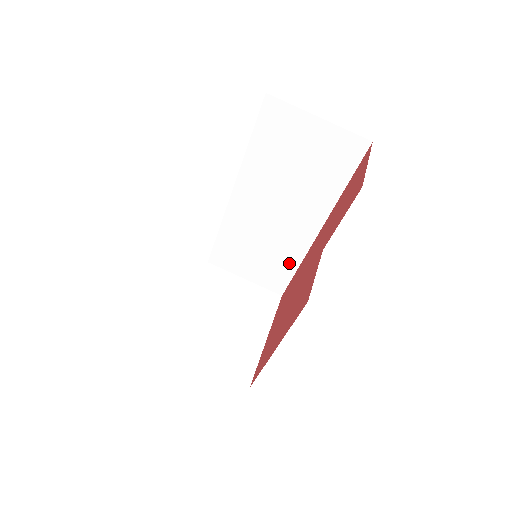
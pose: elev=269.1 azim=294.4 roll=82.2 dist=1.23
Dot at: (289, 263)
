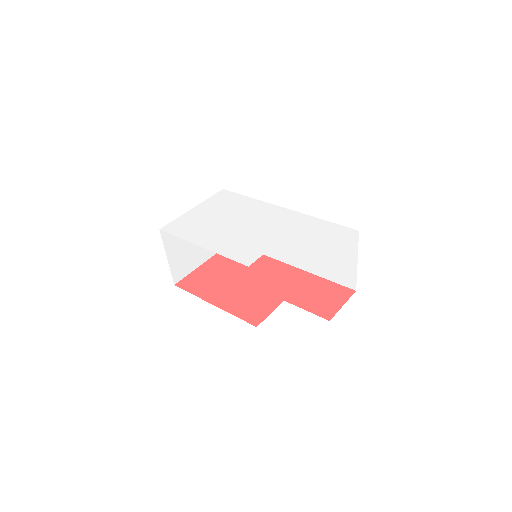
Dot at: occluded
